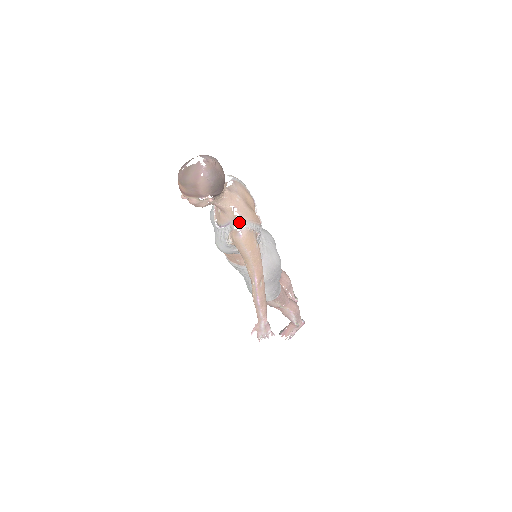
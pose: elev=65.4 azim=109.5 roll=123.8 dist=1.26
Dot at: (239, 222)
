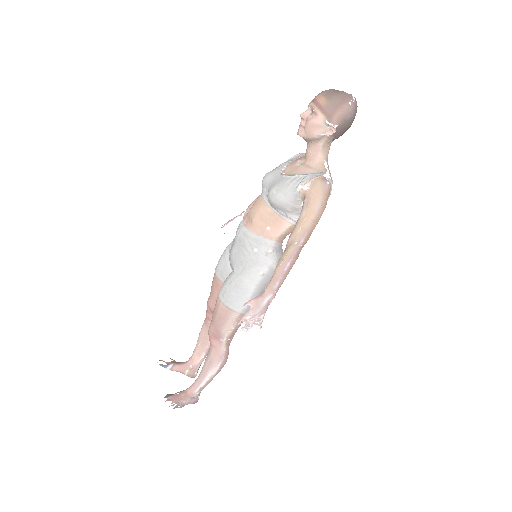
Dot at: (329, 175)
